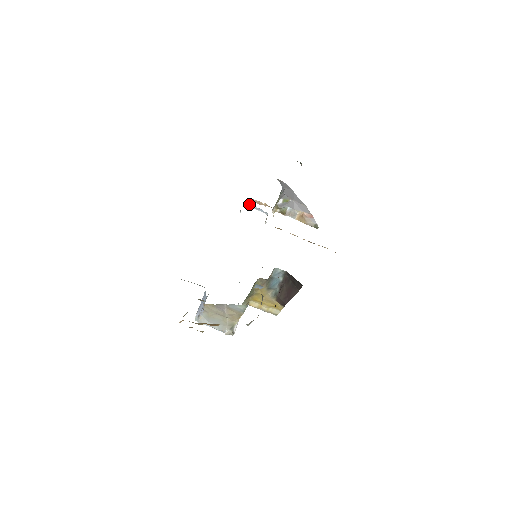
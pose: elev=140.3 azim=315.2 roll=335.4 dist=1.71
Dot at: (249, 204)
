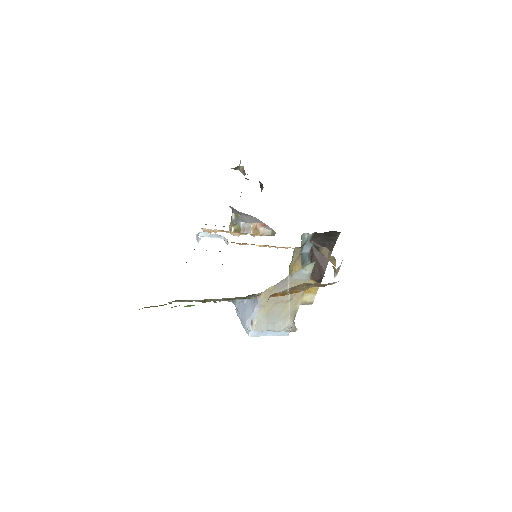
Dot at: (201, 233)
